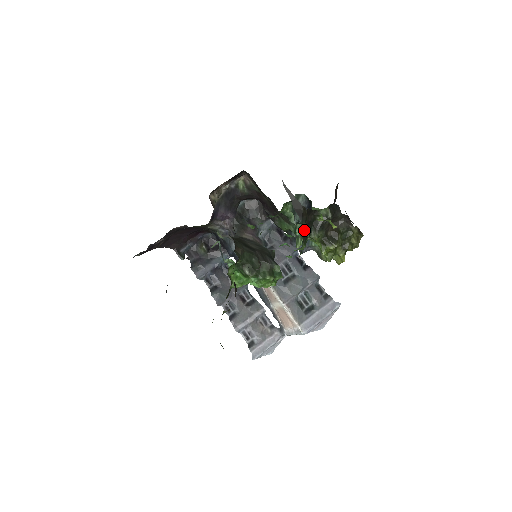
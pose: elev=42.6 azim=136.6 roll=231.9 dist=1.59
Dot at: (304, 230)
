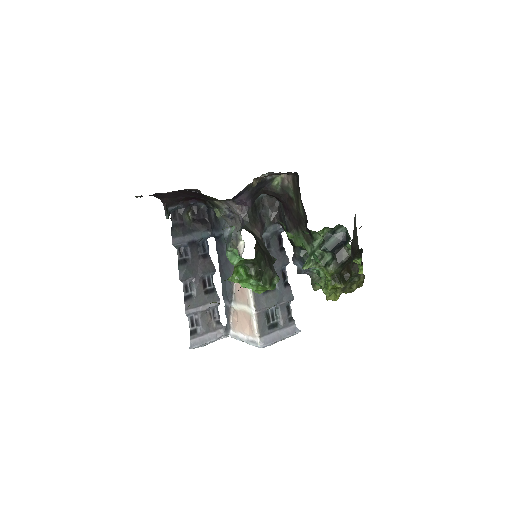
Dot at: occluded
